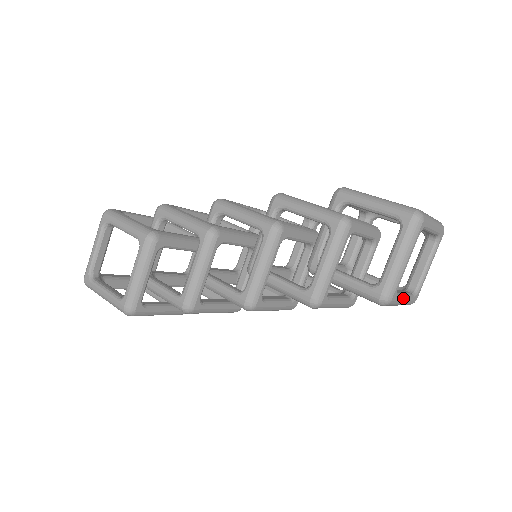
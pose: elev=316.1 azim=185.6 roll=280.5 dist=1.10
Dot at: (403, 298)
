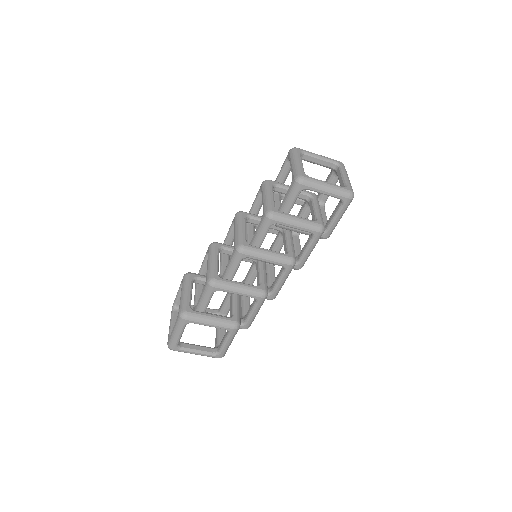
Dot at: (322, 181)
